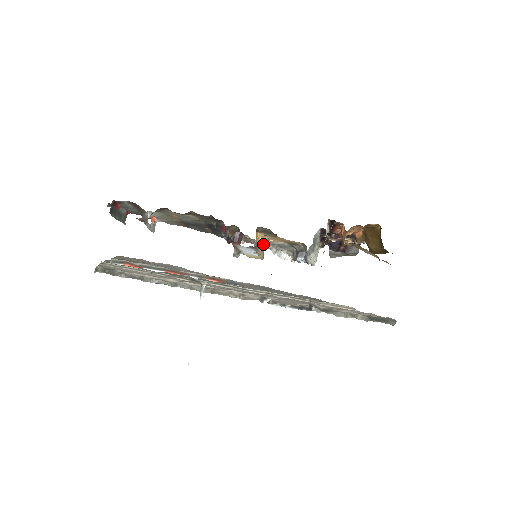
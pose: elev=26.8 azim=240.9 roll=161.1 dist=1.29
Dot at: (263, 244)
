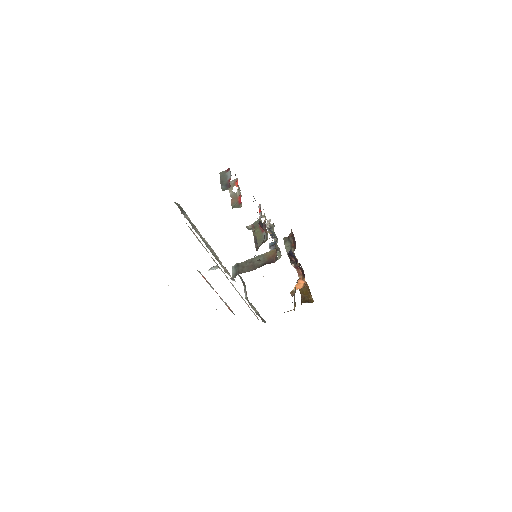
Dot at: (267, 231)
